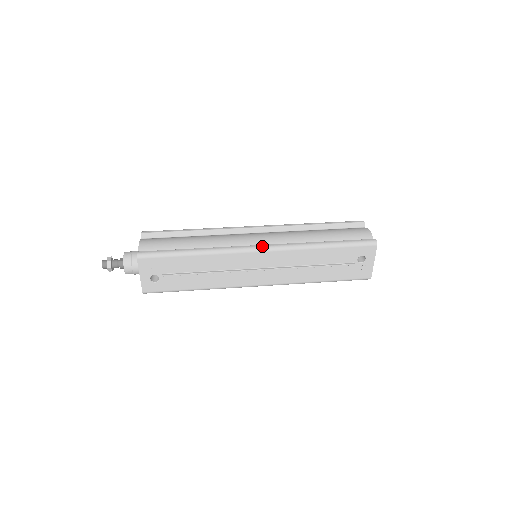
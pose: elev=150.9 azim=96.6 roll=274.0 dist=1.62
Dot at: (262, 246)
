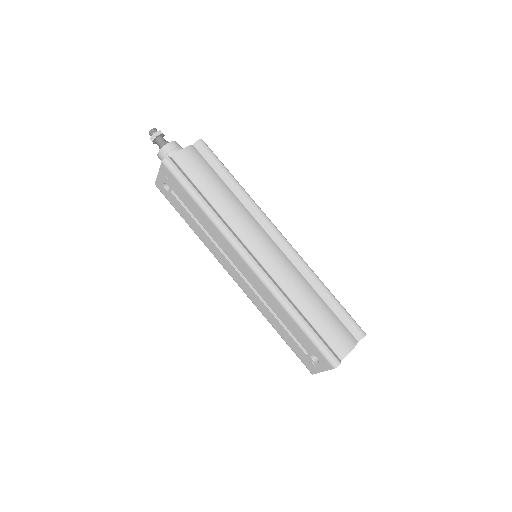
Dot at: (253, 262)
